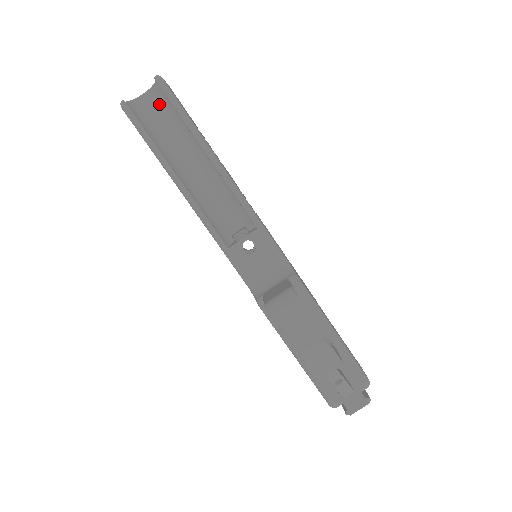
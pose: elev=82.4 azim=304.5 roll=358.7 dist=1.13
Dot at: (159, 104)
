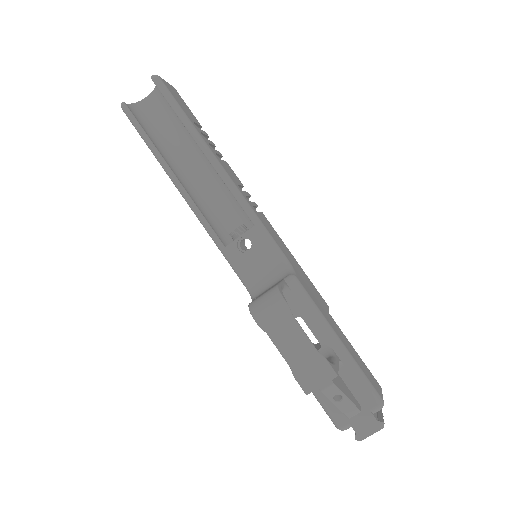
Dot at: (162, 105)
